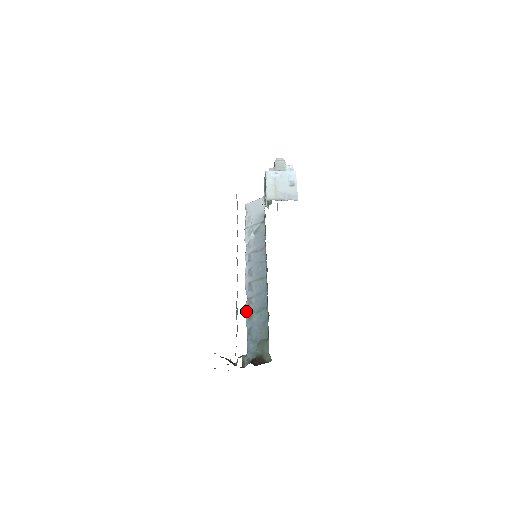
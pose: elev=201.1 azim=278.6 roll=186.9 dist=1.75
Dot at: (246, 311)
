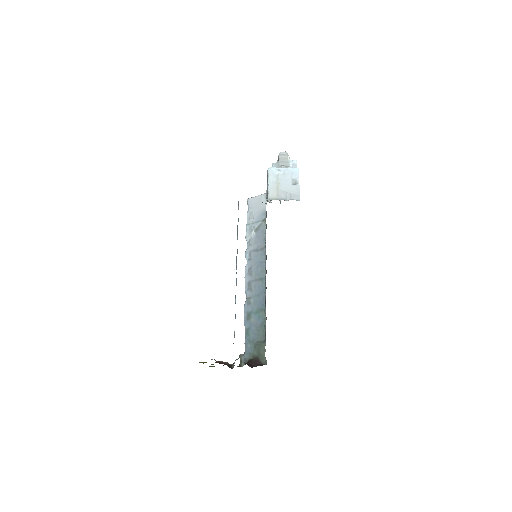
Dot at: (245, 311)
